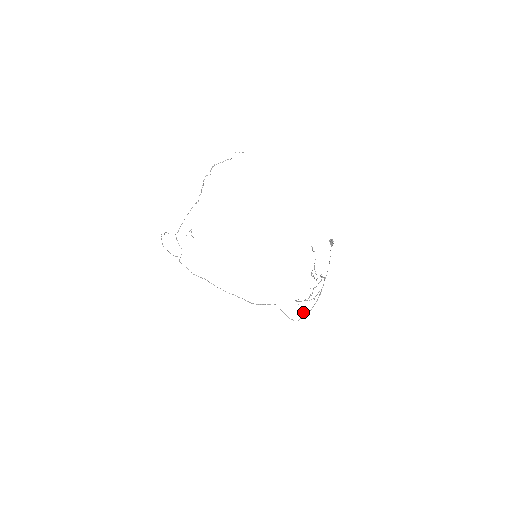
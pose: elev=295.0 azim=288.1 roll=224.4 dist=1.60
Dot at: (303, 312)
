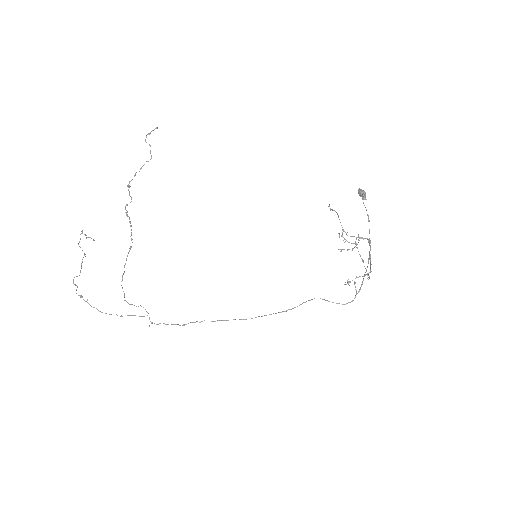
Dot at: (355, 287)
